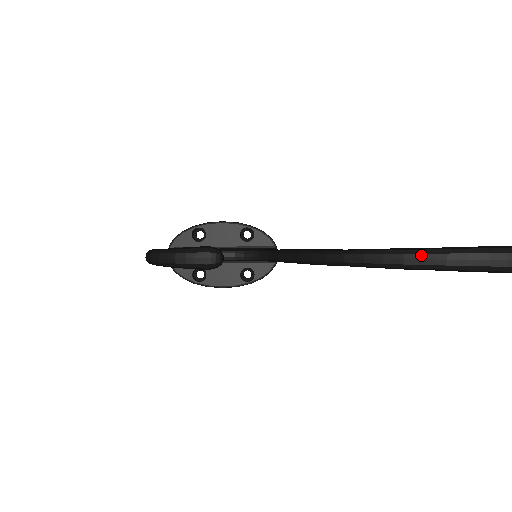
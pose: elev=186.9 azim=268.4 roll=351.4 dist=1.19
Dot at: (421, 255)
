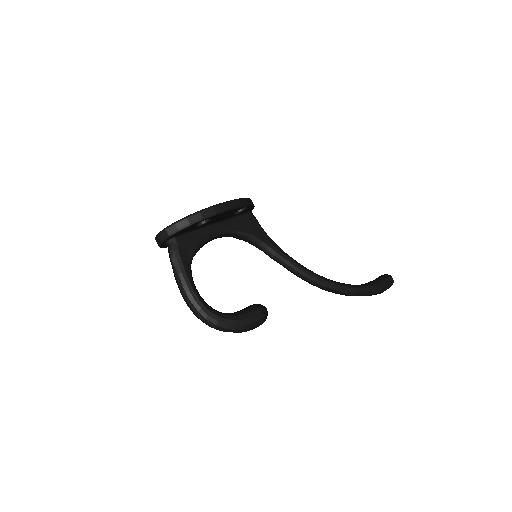
Dot at: (360, 295)
